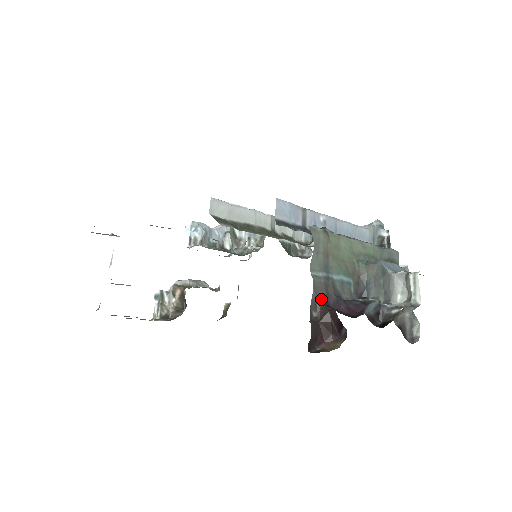
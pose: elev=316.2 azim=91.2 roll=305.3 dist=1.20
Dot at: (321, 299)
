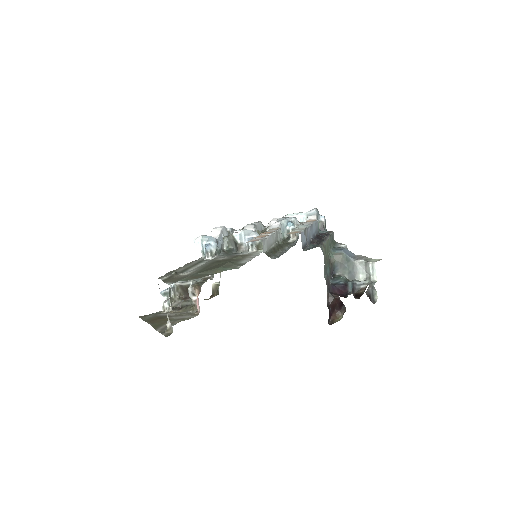
Dot at: (328, 290)
